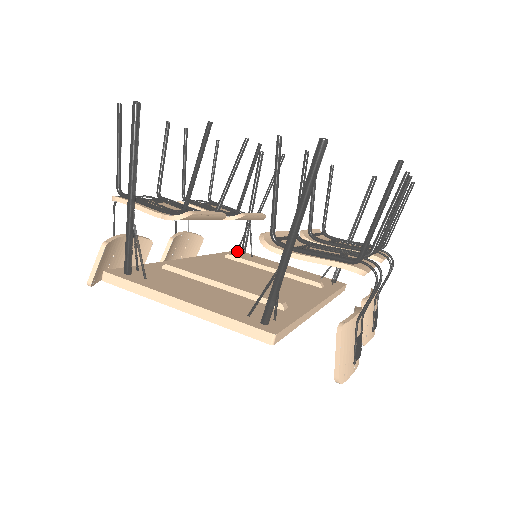
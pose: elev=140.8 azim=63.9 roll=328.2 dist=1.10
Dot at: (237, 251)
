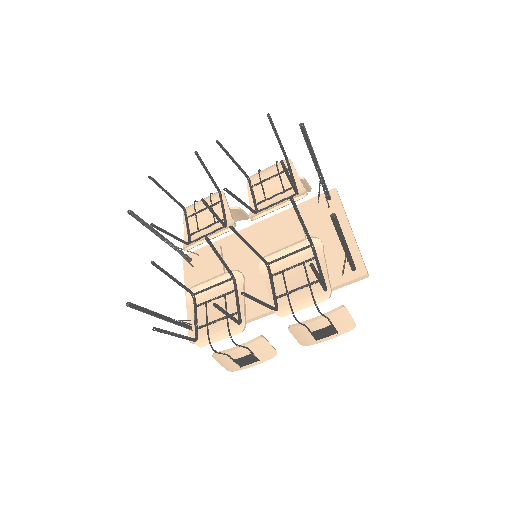
Dot at: (318, 200)
